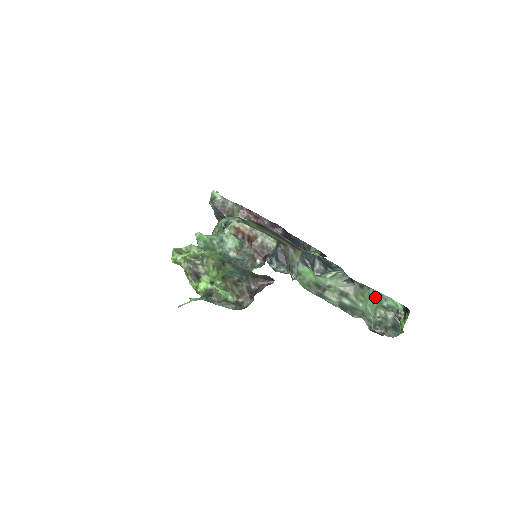
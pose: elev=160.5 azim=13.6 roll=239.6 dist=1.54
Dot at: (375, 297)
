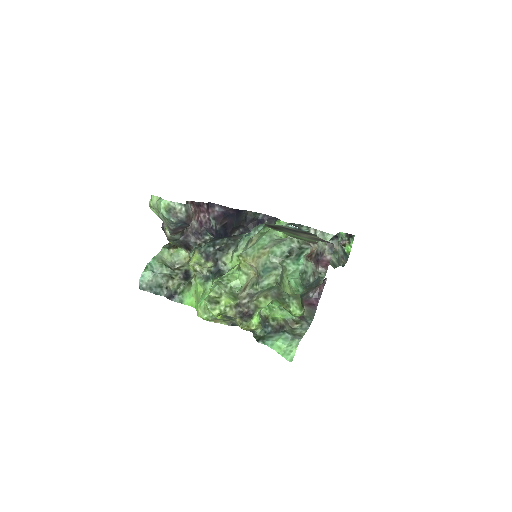
Dot at: occluded
